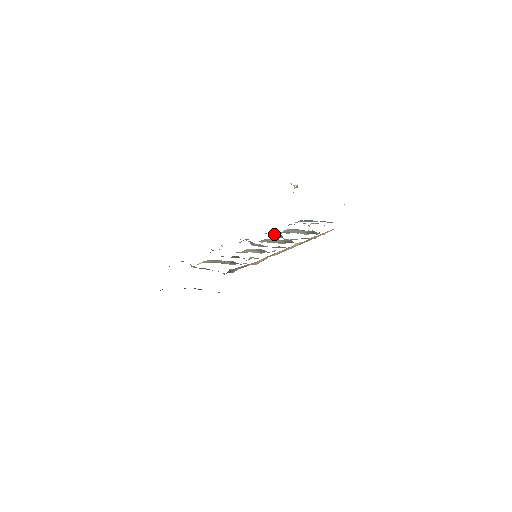
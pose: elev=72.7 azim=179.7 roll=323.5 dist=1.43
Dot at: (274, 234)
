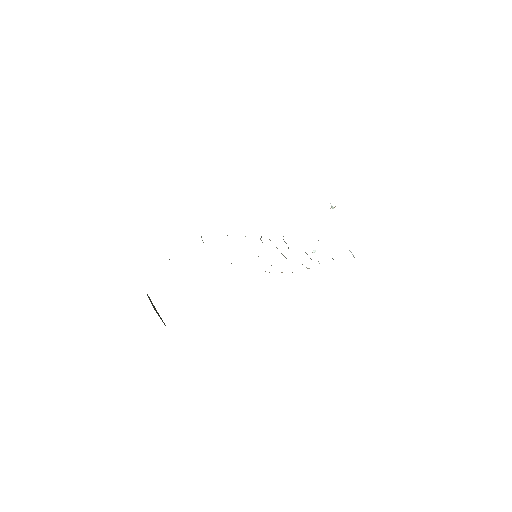
Dot at: occluded
